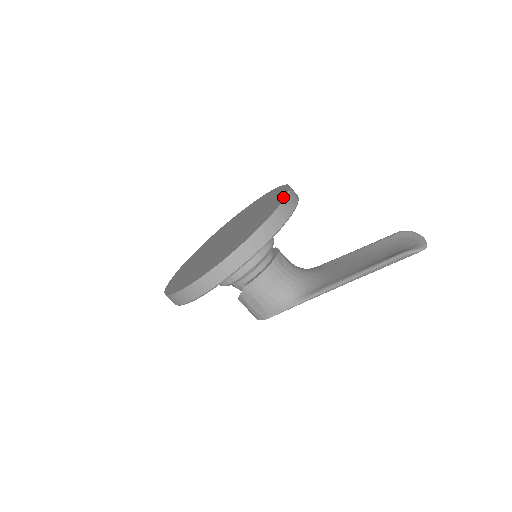
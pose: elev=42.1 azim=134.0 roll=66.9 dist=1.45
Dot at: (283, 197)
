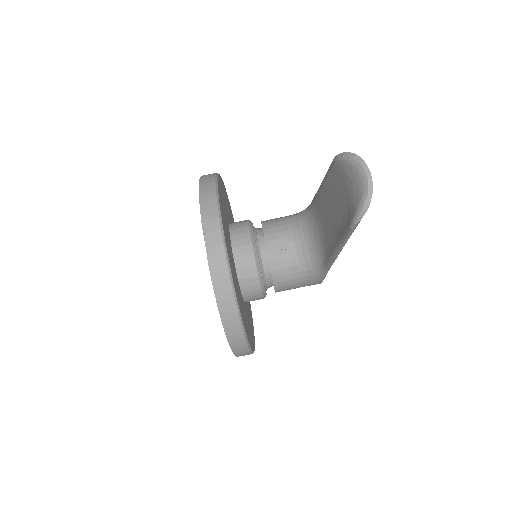
Dot at: occluded
